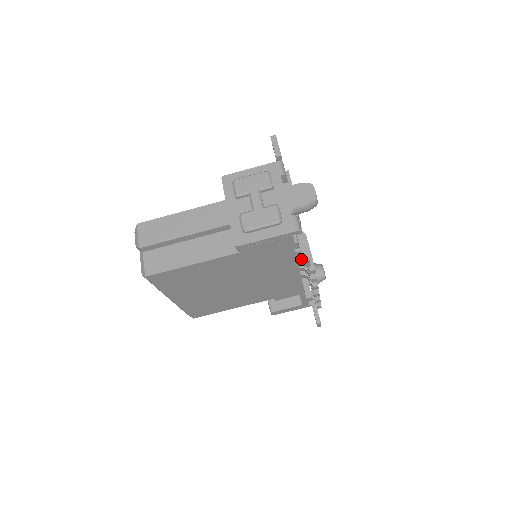
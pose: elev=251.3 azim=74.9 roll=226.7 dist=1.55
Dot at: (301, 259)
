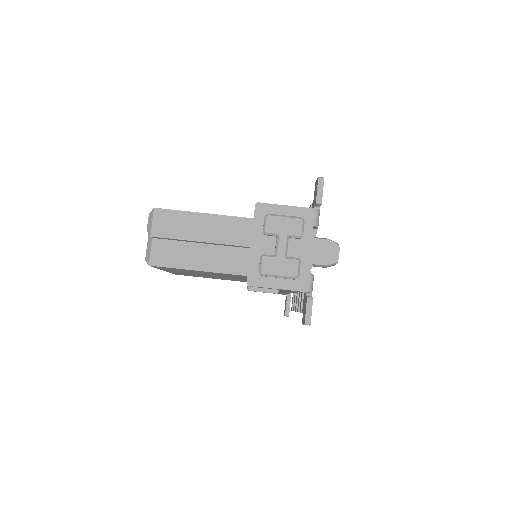
Dot at: occluded
